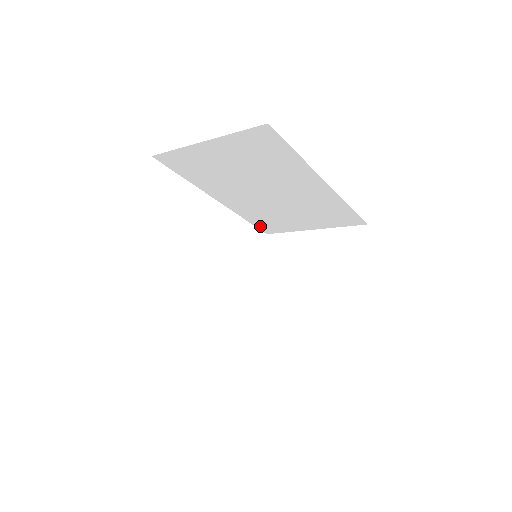
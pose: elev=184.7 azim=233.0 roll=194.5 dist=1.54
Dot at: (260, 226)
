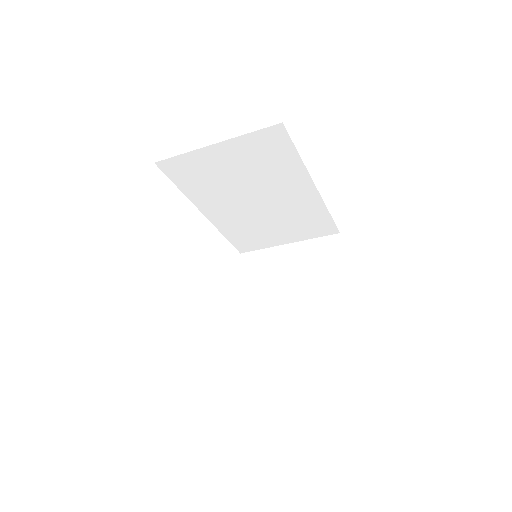
Dot at: (237, 244)
